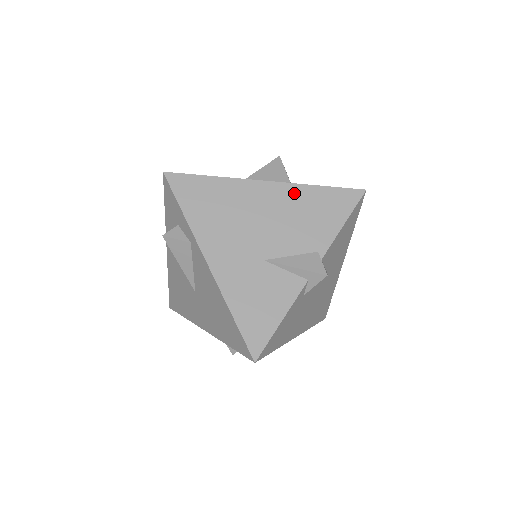
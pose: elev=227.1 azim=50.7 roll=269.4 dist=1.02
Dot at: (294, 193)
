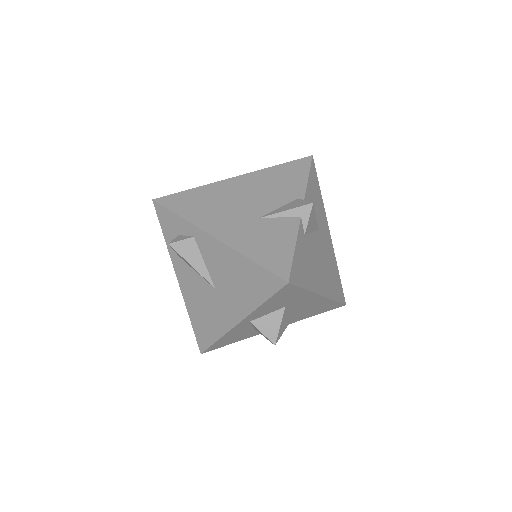
Dot at: (260, 175)
